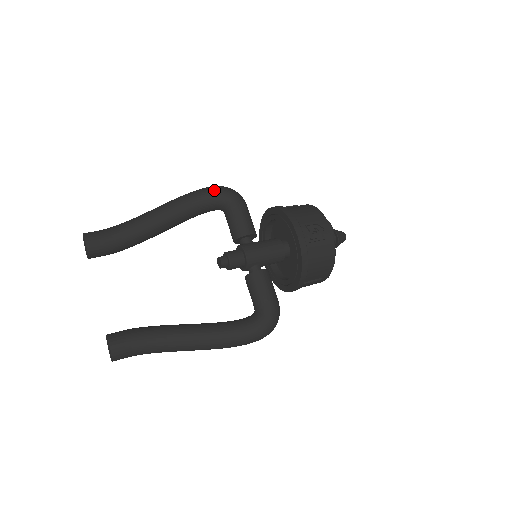
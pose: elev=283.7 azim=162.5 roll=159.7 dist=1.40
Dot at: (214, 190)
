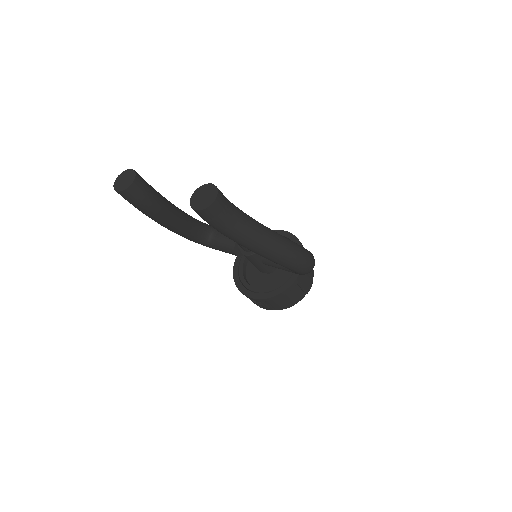
Dot at: occluded
